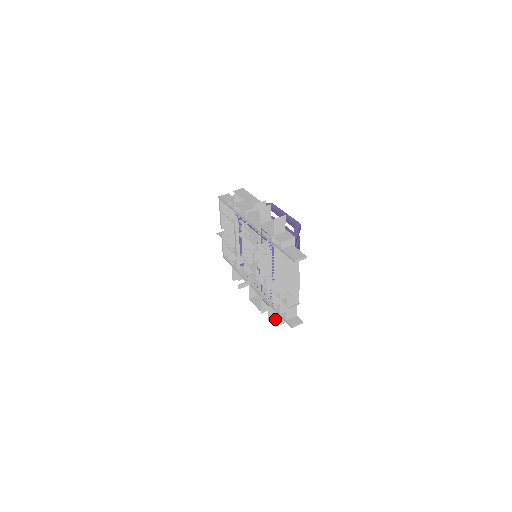
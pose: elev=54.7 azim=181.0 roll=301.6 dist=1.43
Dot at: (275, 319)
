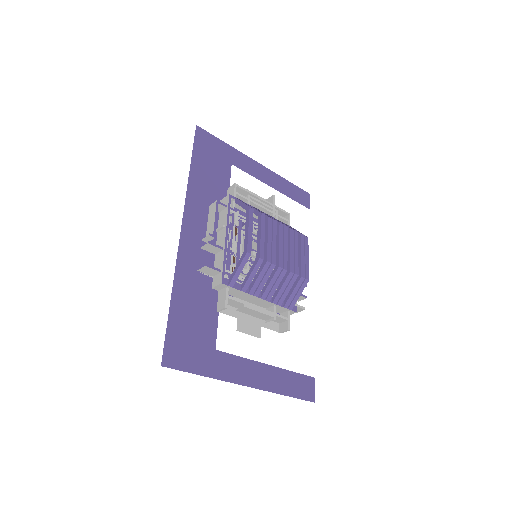
Dot at: occluded
